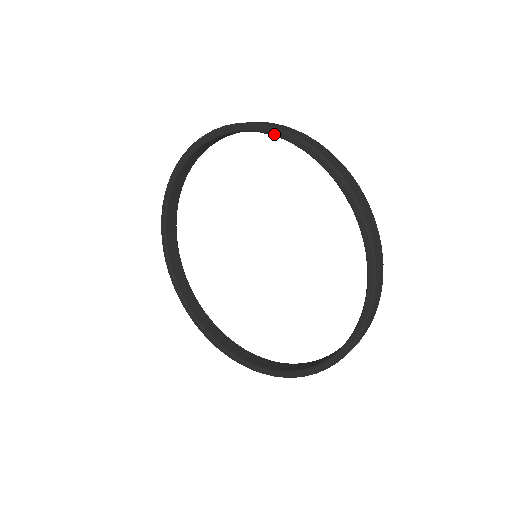
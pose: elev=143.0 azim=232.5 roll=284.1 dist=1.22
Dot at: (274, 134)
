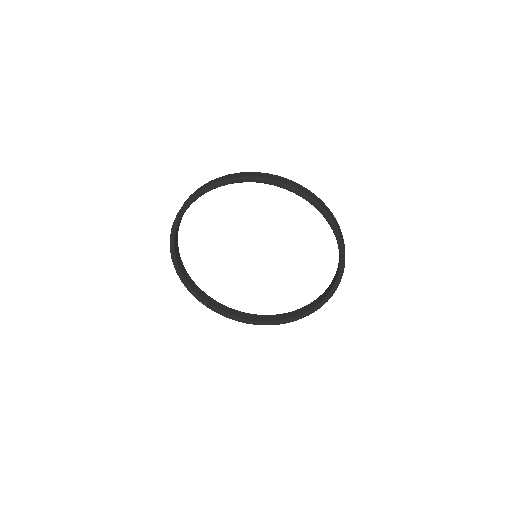
Dot at: (278, 186)
